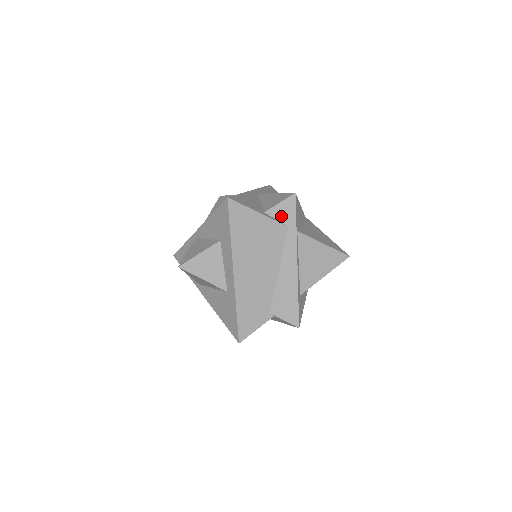
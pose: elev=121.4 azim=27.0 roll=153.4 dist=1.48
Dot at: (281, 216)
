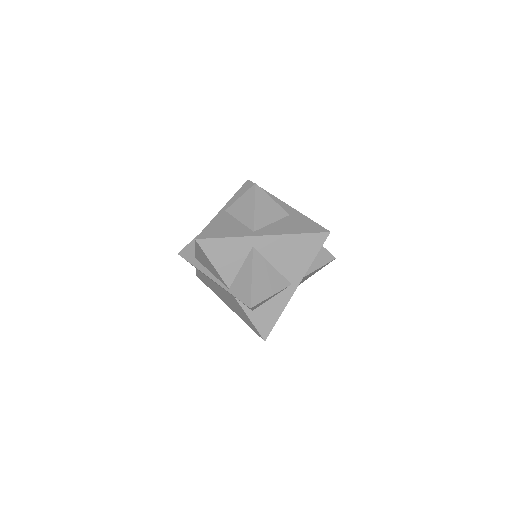
Dot at: occluded
